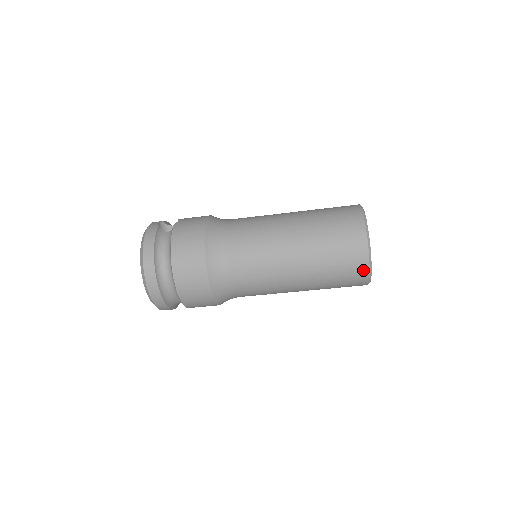
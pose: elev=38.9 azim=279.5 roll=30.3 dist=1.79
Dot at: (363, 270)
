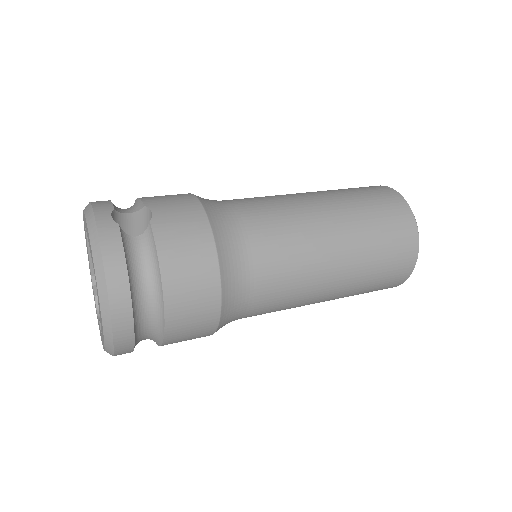
Dot at: (400, 282)
